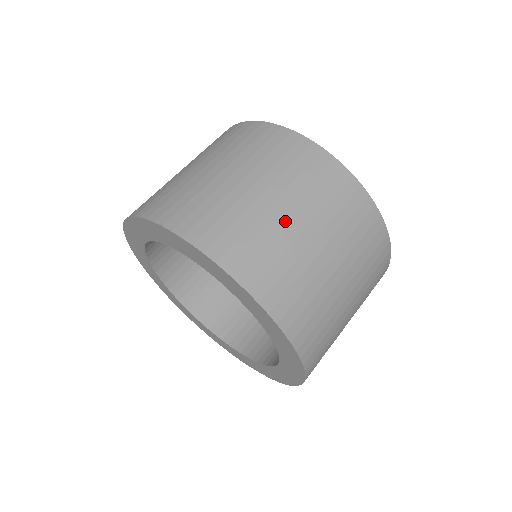
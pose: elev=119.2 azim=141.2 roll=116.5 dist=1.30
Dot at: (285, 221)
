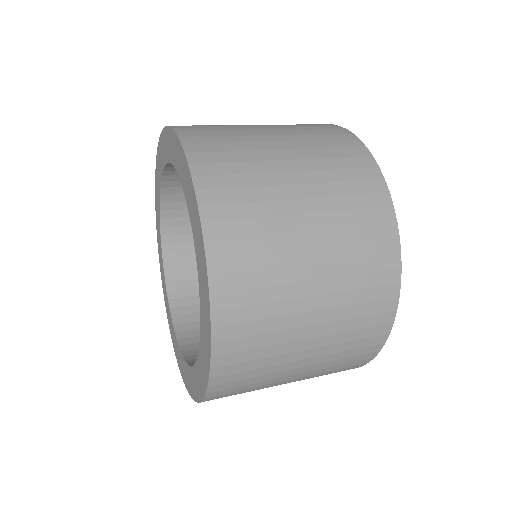
Dot at: occluded
